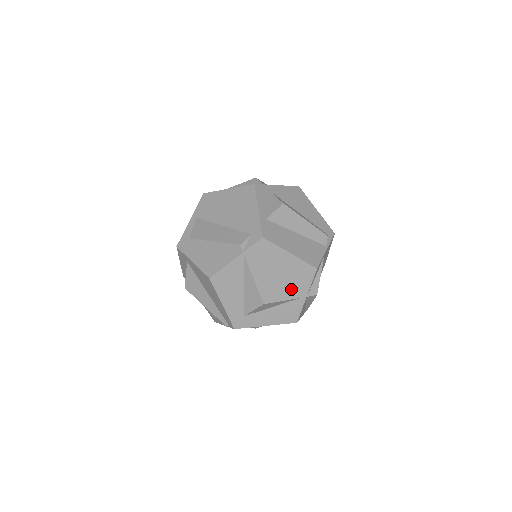
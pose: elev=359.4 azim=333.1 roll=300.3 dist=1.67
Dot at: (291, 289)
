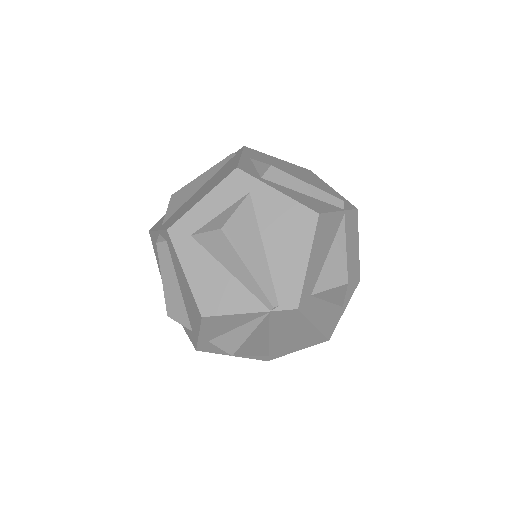
Dot at: occluded
